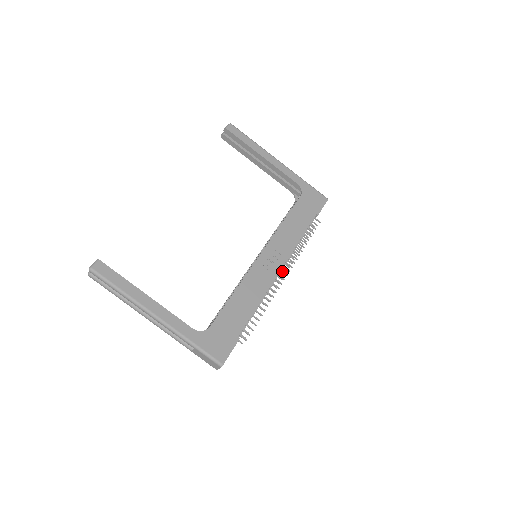
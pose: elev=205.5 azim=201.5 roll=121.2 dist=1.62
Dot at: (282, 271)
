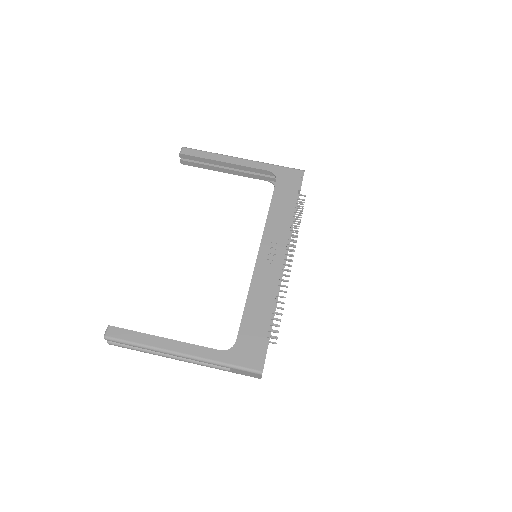
Dot at: (286, 259)
